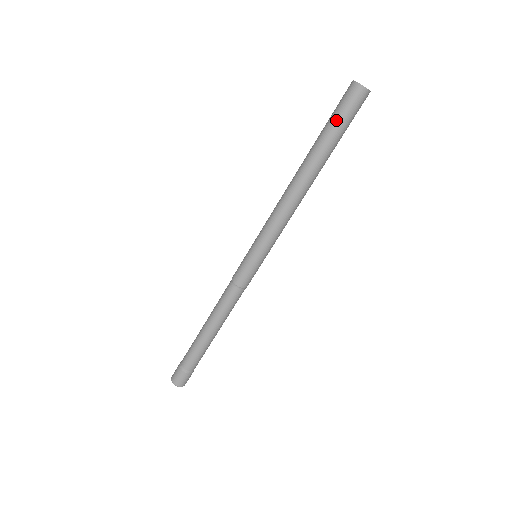
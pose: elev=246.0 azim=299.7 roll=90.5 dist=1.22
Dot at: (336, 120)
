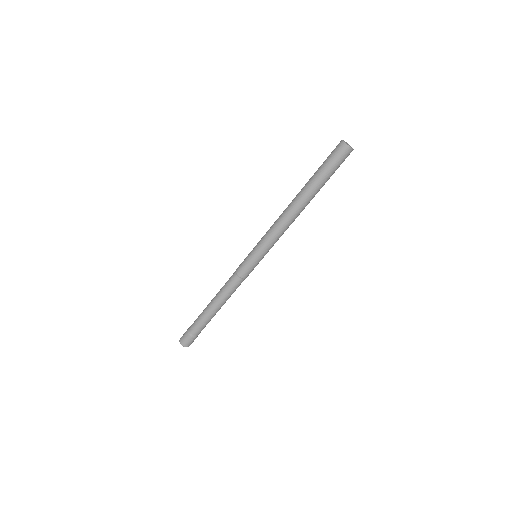
Dot at: (328, 168)
